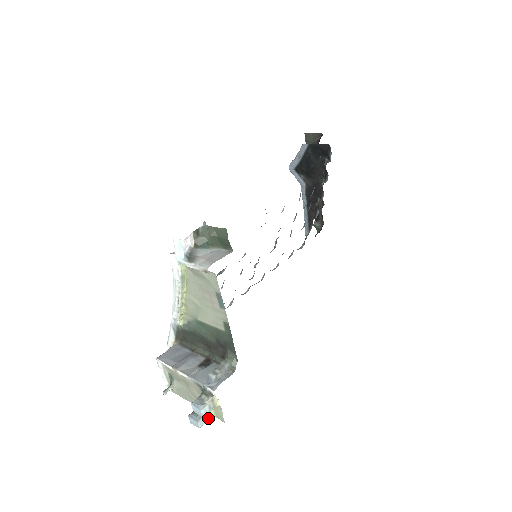
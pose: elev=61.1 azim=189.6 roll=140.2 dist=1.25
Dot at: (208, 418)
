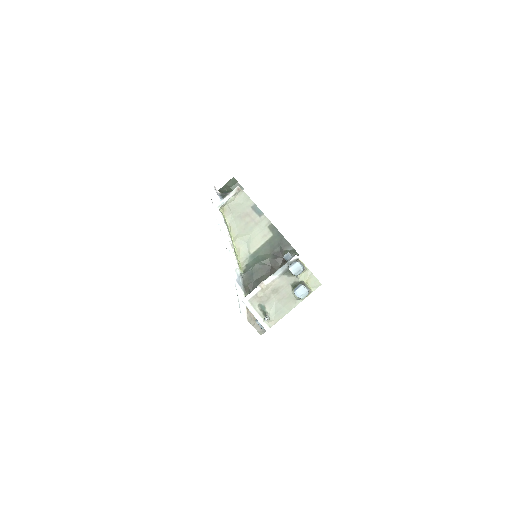
Dot at: (308, 289)
